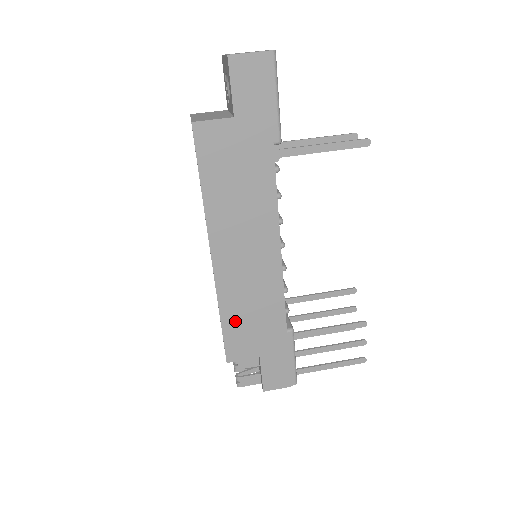
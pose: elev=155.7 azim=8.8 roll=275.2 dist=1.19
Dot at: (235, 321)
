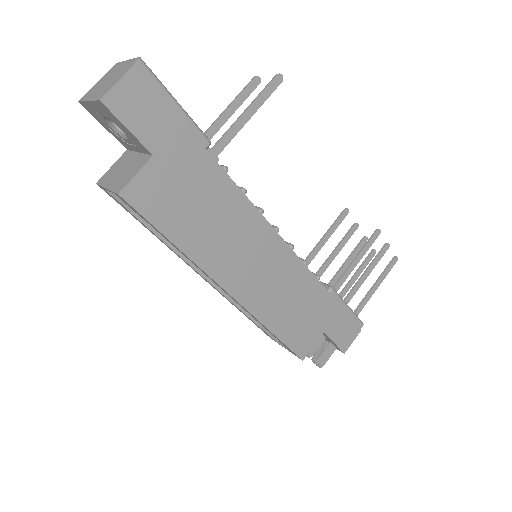
Dot at: (285, 324)
